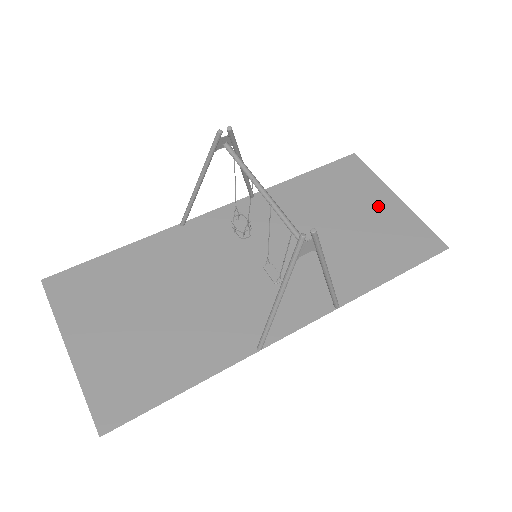
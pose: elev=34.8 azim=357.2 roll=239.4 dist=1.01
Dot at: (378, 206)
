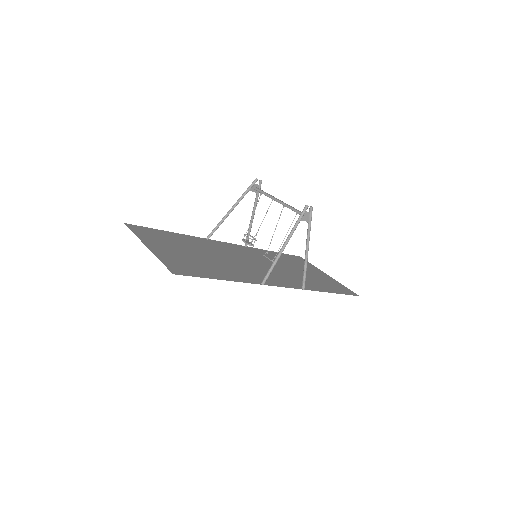
Dot at: (318, 273)
